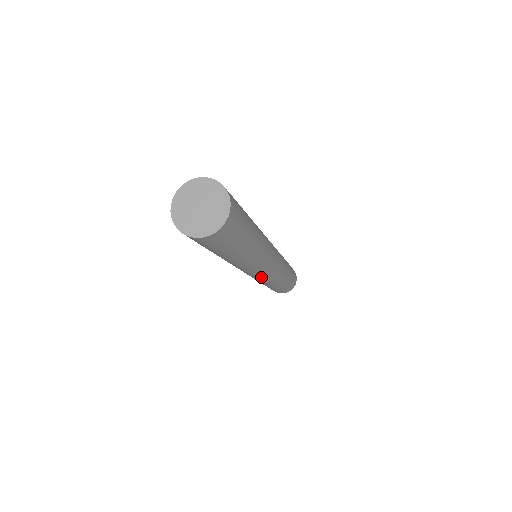
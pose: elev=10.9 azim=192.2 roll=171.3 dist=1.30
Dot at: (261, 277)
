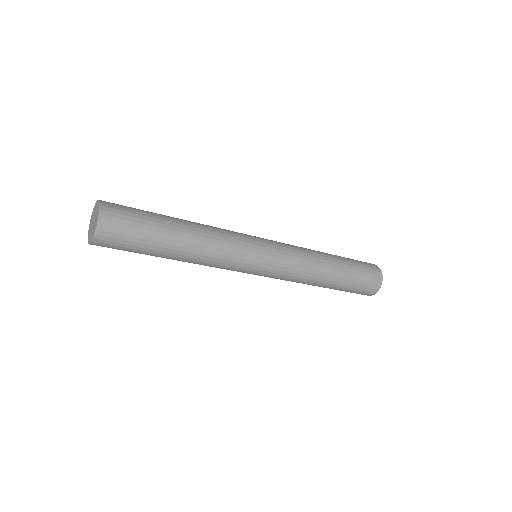
Dot at: (265, 276)
